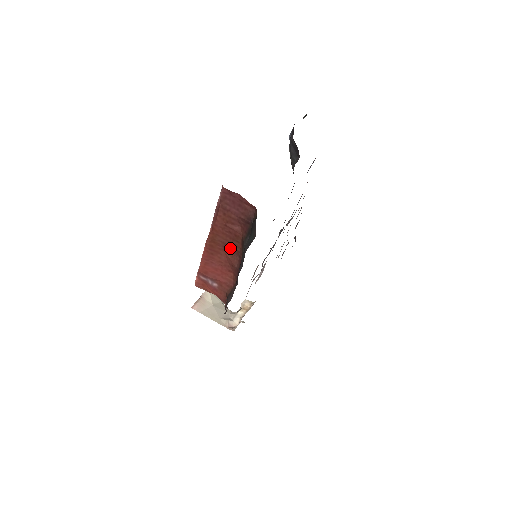
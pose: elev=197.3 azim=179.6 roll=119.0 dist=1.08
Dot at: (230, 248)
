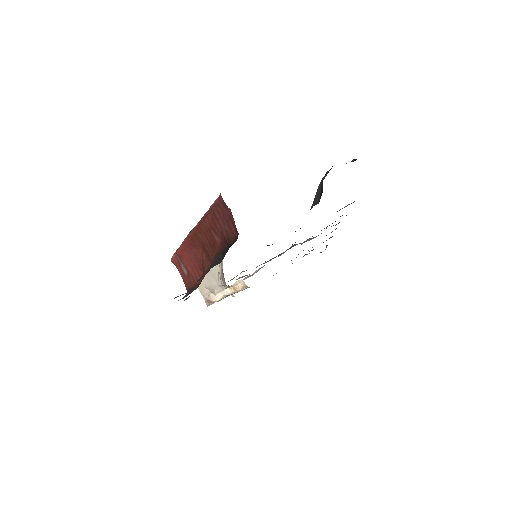
Dot at: (207, 251)
